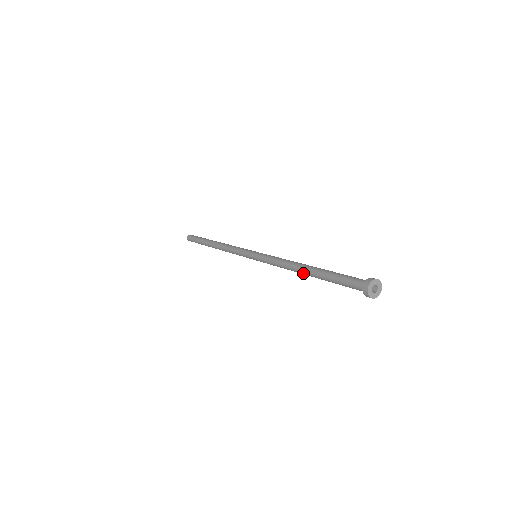
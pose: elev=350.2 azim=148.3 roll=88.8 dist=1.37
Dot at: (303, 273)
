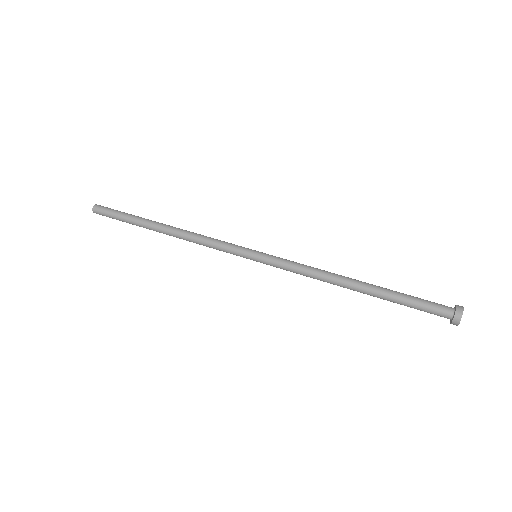
Dot at: (352, 289)
